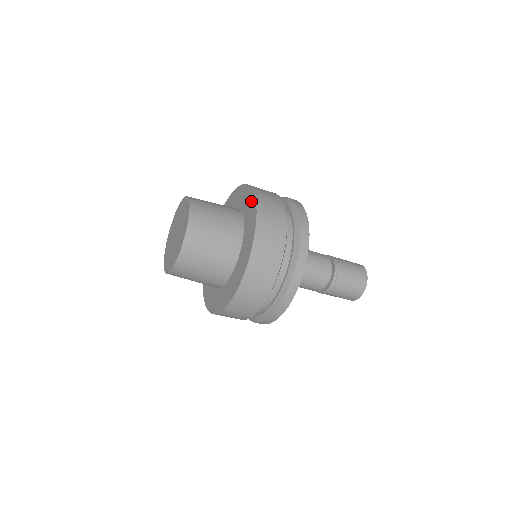
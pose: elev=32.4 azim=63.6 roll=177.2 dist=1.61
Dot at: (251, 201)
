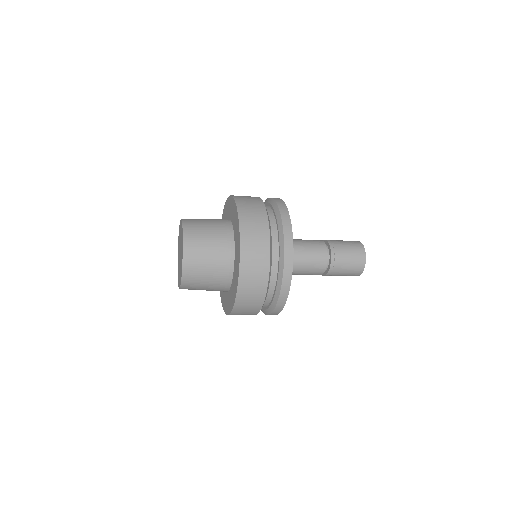
Dot at: (238, 256)
